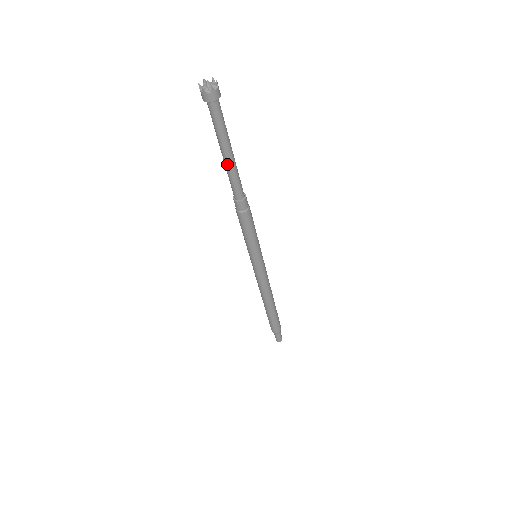
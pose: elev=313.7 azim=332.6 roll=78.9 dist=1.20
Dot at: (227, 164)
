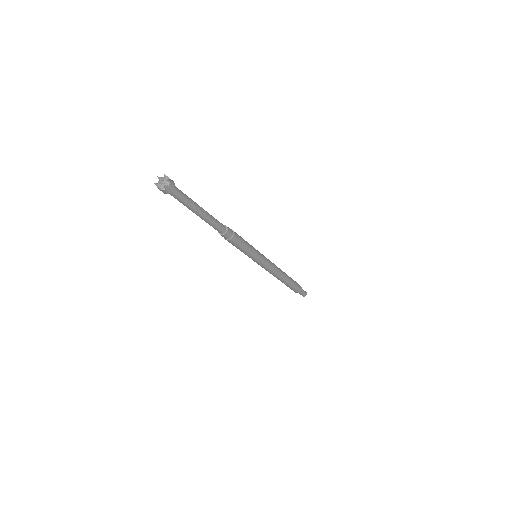
Dot at: (201, 218)
